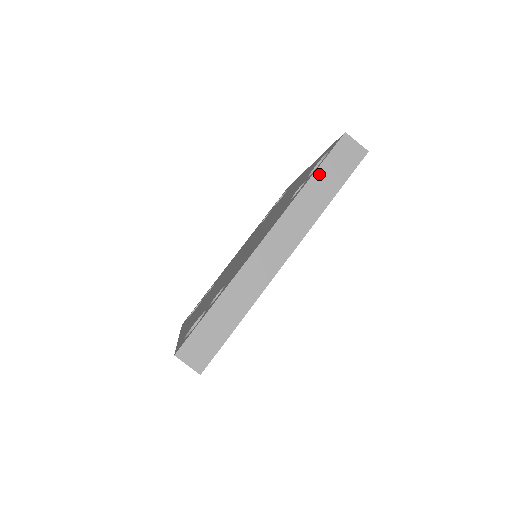
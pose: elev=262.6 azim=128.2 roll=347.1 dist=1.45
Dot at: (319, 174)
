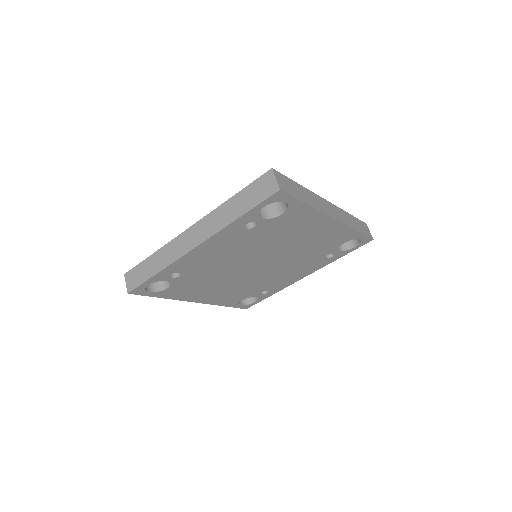
Dot at: (240, 195)
